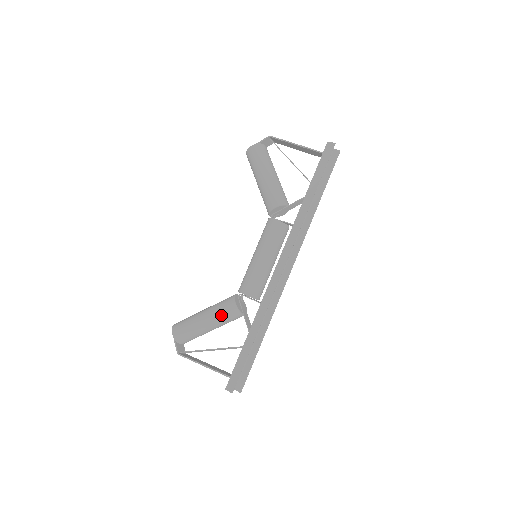
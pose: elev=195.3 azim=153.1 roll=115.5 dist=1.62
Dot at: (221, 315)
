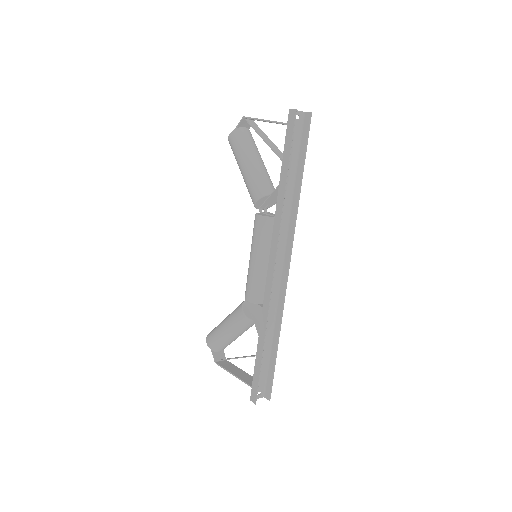
Dot at: (235, 324)
